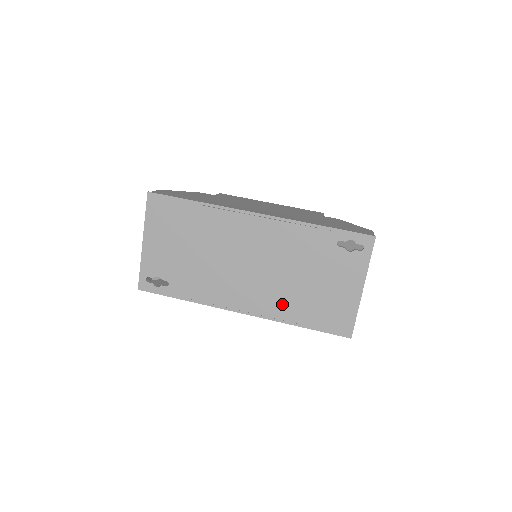
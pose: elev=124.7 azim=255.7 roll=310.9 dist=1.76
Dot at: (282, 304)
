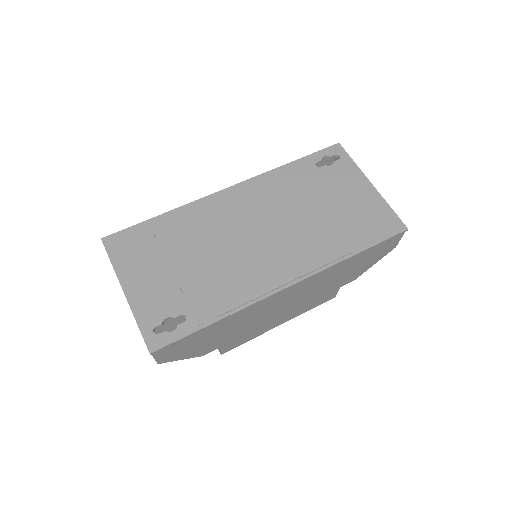
Dot at: (320, 245)
